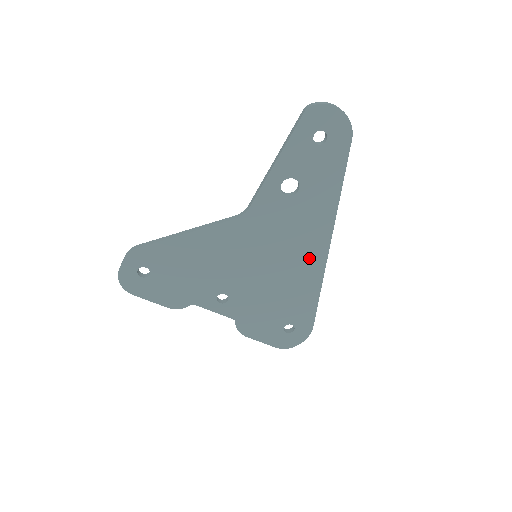
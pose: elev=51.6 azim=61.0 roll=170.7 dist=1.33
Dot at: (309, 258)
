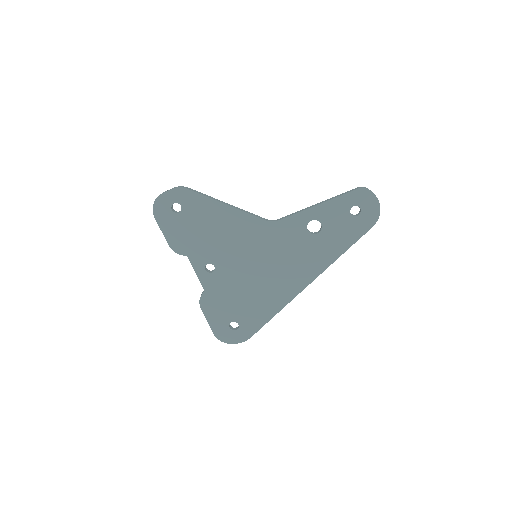
Dot at: (288, 284)
